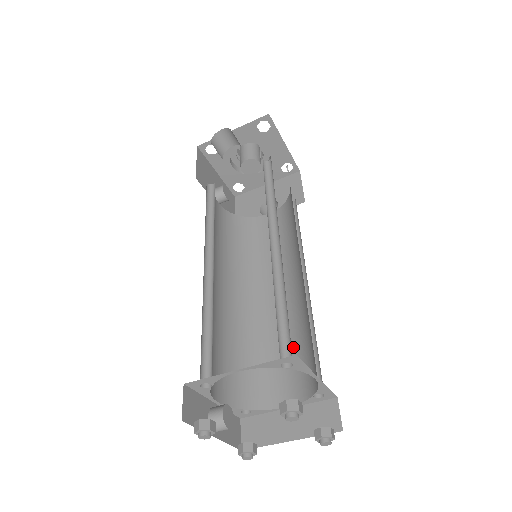
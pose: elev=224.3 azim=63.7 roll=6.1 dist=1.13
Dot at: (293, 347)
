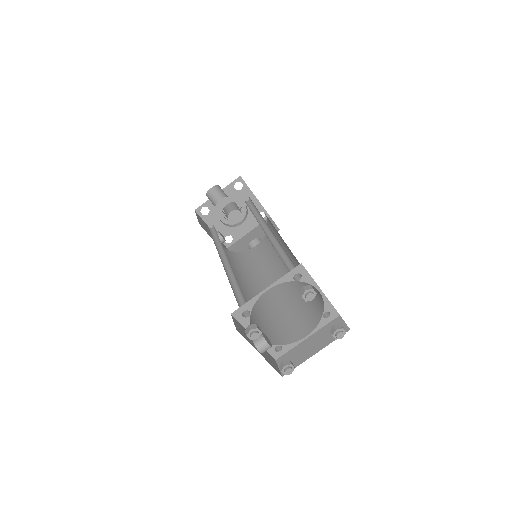
Dot at: (299, 303)
